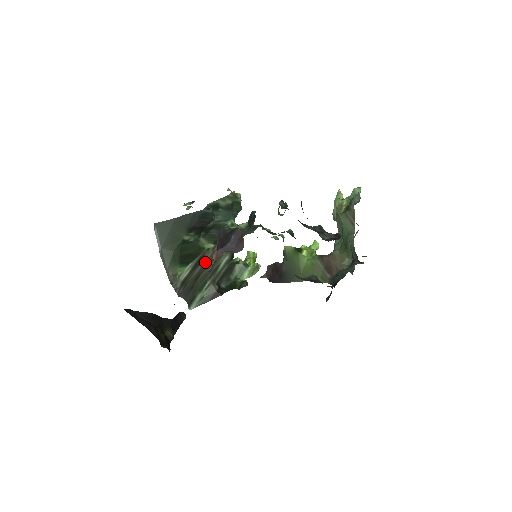
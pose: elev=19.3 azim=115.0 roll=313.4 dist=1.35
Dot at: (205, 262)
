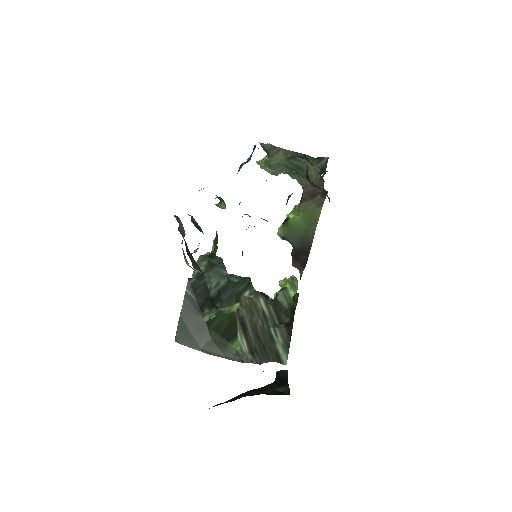
Dot at: (248, 321)
